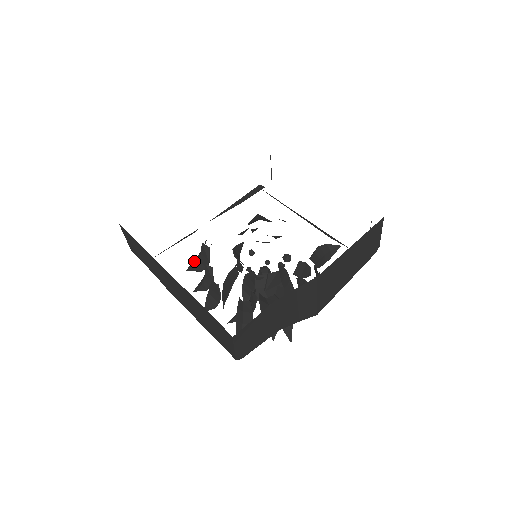
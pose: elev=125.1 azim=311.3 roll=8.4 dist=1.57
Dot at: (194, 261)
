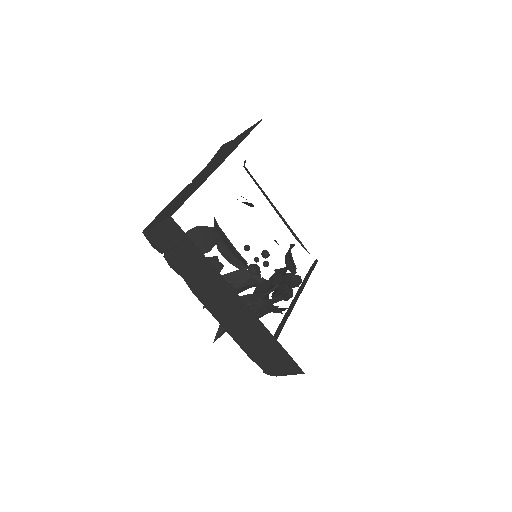
Dot at: occluded
